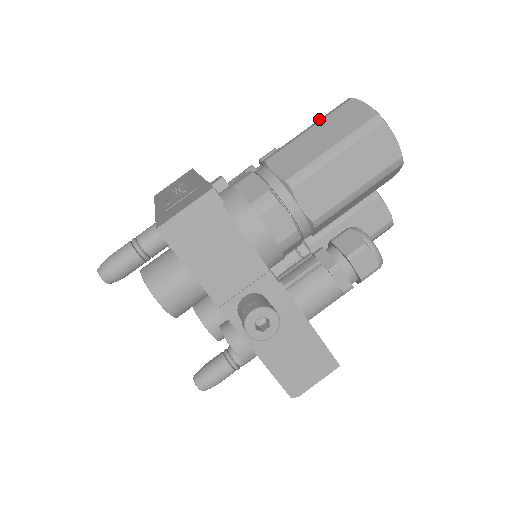
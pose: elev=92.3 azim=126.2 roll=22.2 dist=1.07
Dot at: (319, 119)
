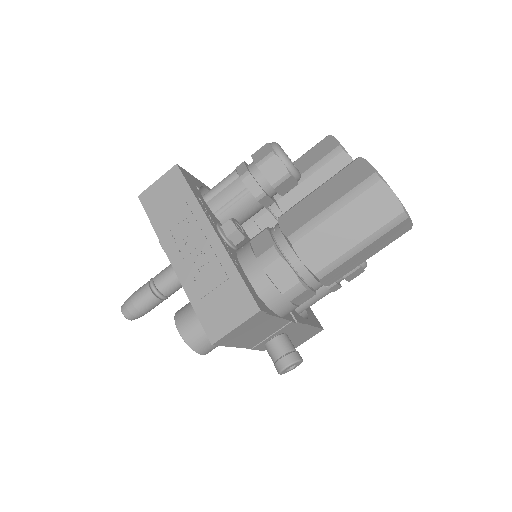
Dot at: (344, 195)
